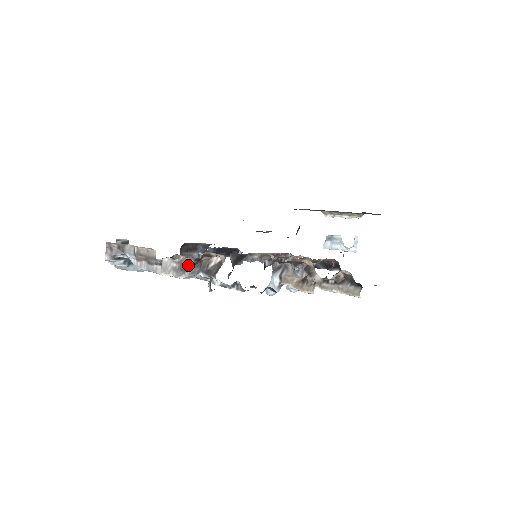
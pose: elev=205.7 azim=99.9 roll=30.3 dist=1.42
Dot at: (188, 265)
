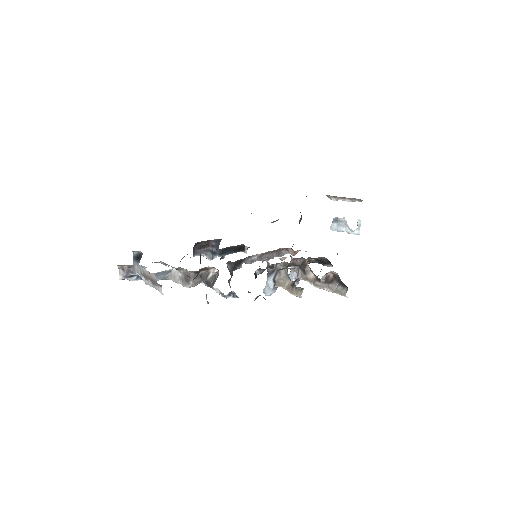
Dot at: (189, 278)
